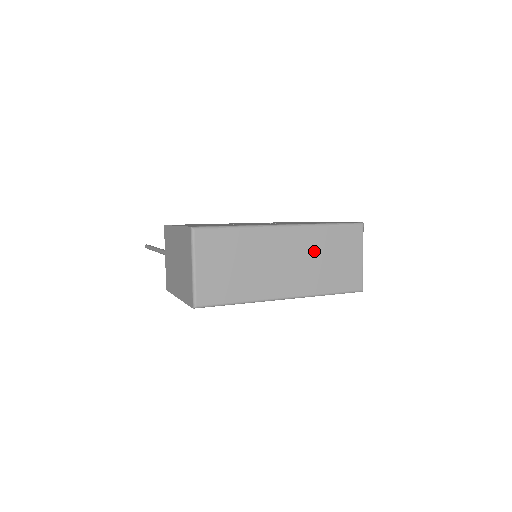
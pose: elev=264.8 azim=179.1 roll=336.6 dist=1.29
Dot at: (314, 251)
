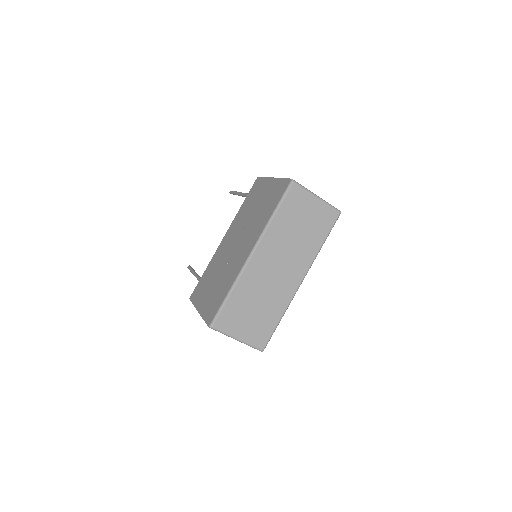
Dot at: (285, 240)
